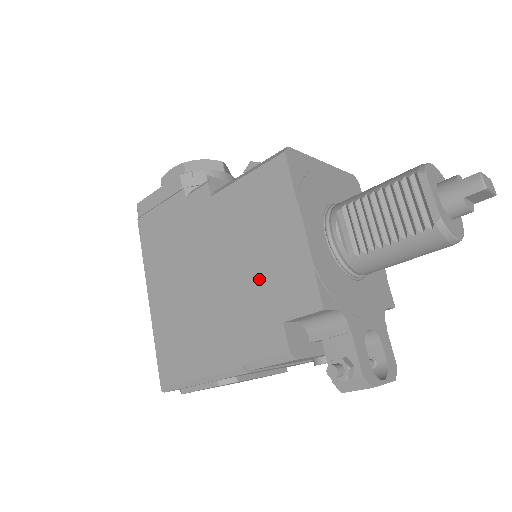
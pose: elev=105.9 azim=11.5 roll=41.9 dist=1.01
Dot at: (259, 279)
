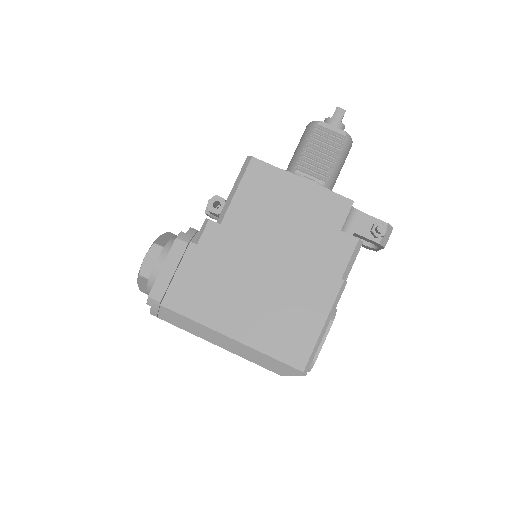
Dot at: (304, 228)
